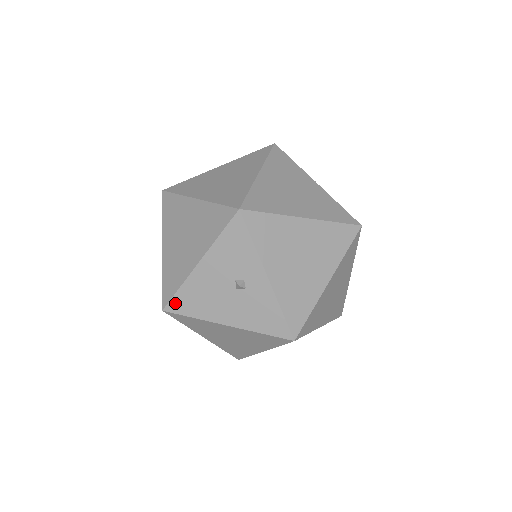
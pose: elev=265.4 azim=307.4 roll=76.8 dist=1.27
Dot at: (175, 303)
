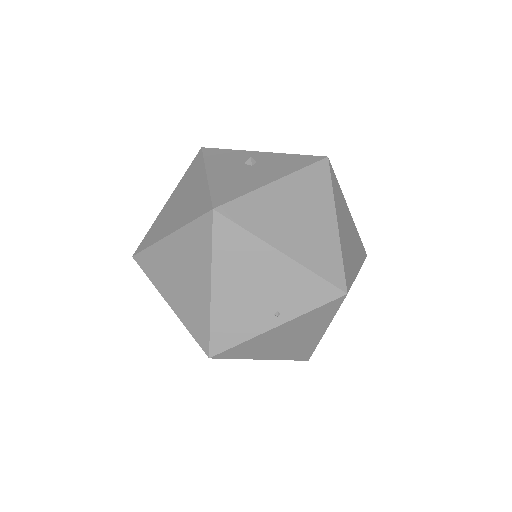
Dot at: (218, 198)
